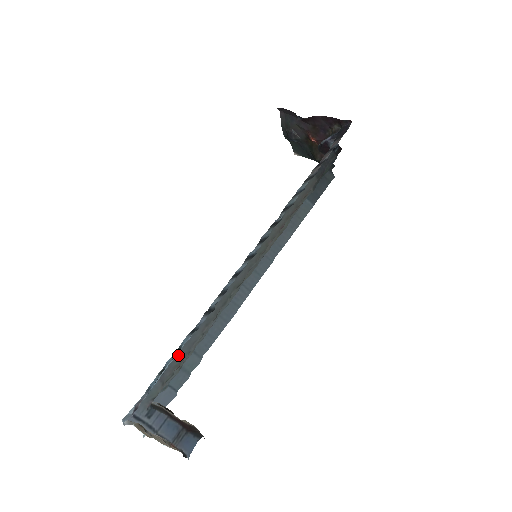
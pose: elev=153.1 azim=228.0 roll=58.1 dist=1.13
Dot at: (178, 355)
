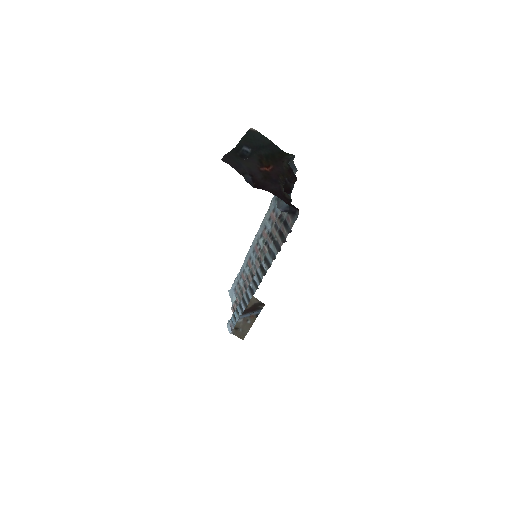
Dot at: occluded
